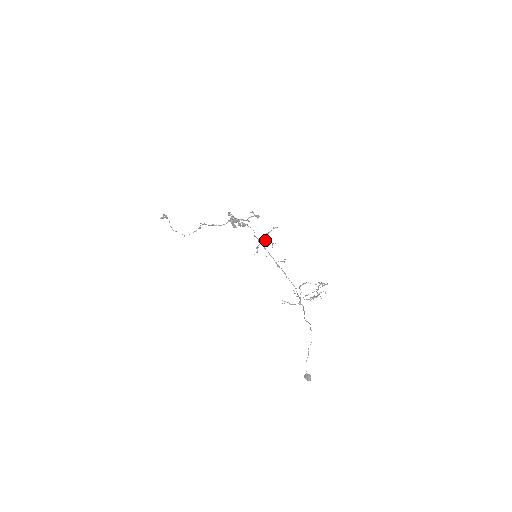
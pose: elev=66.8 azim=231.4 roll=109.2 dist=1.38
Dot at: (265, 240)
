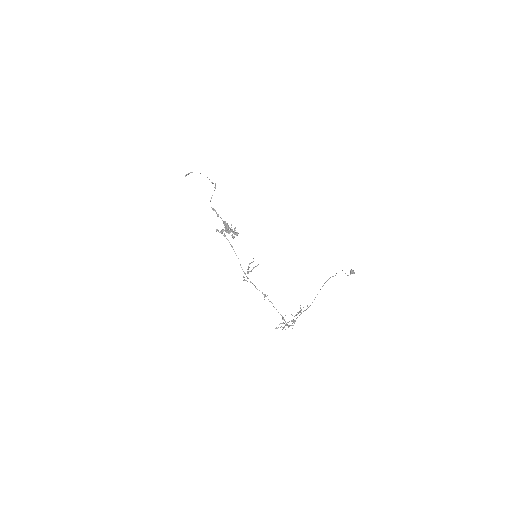
Dot at: occluded
